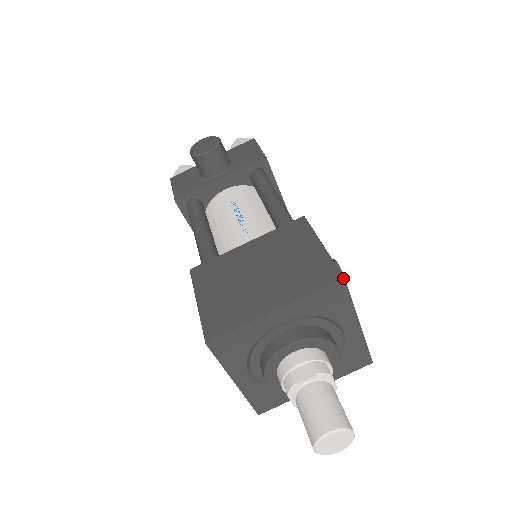
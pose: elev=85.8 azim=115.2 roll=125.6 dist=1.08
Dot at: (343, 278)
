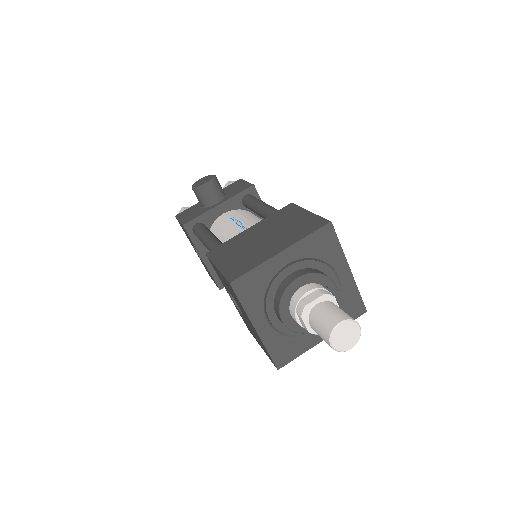
Dot at: (330, 221)
